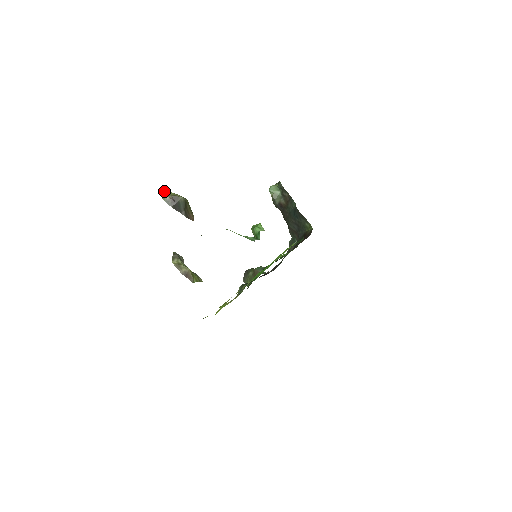
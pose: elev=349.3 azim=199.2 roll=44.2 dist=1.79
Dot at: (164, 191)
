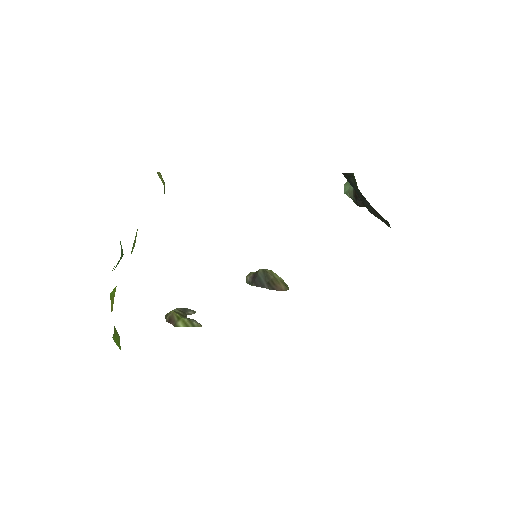
Dot at: occluded
